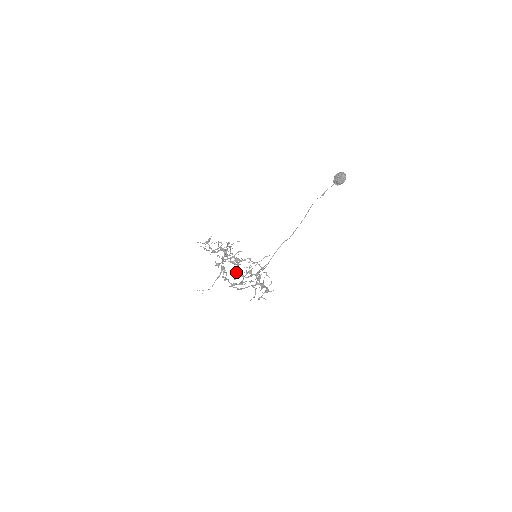
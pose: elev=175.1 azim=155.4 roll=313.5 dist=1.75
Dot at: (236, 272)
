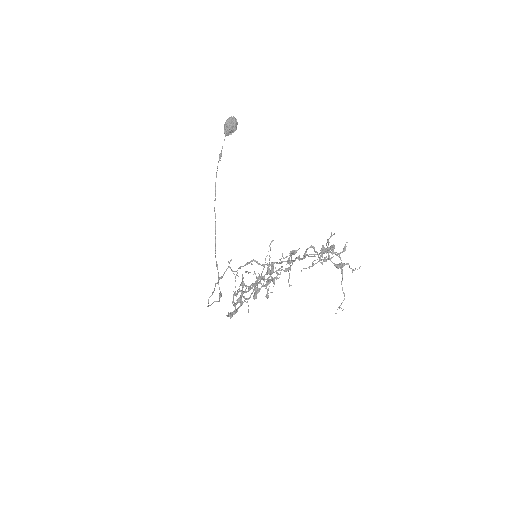
Dot at: (257, 288)
